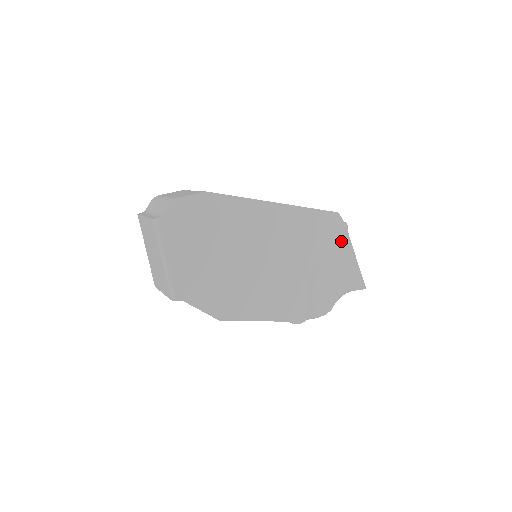
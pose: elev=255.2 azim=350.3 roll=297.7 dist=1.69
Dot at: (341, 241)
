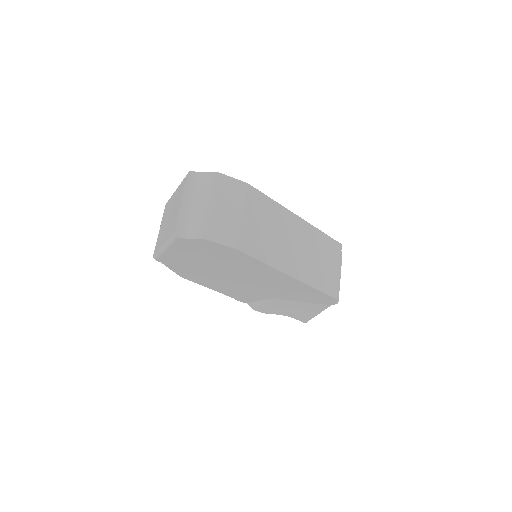
Dot at: (320, 304)
